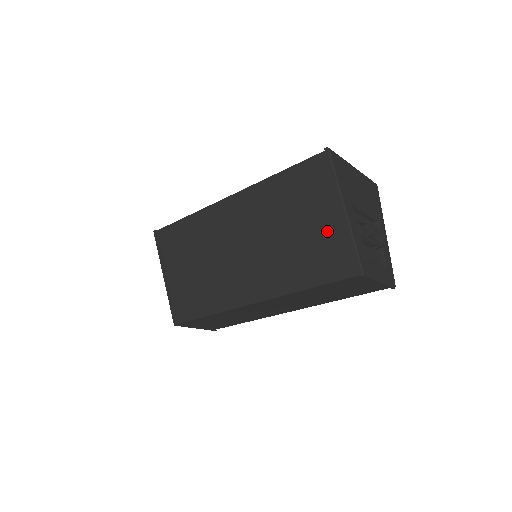
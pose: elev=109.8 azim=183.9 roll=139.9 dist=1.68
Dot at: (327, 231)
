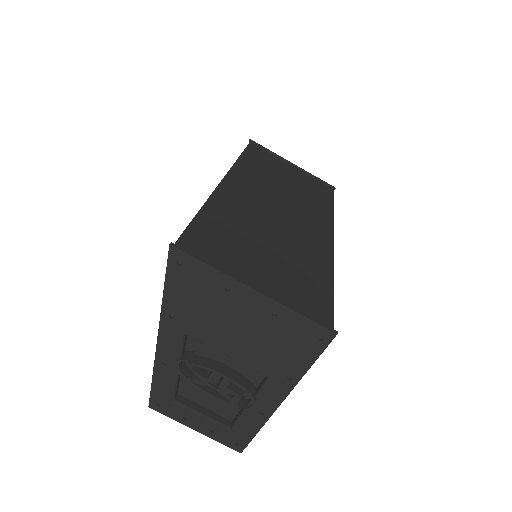
Dot at: occluded
